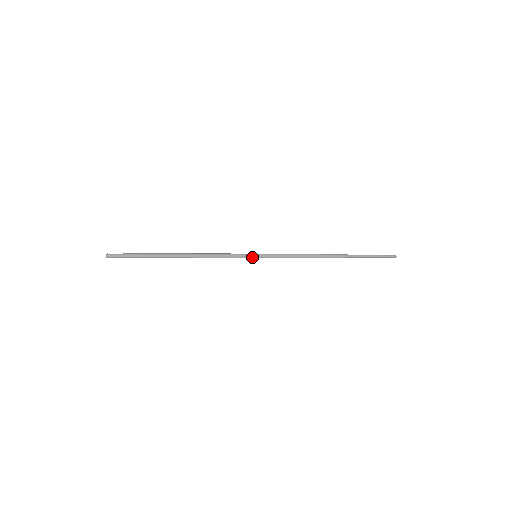
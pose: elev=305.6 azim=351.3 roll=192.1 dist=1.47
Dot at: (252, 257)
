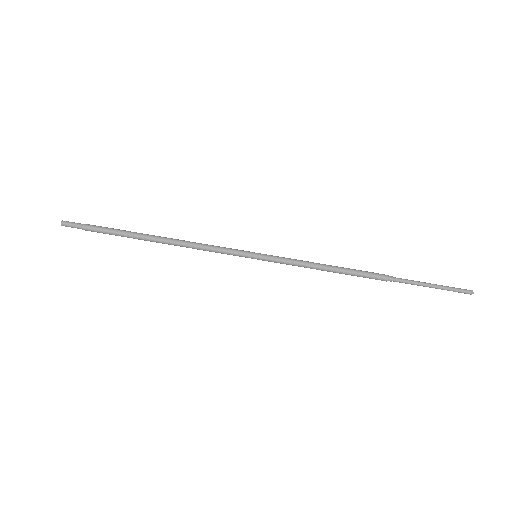
Dot at: (249, 257)
